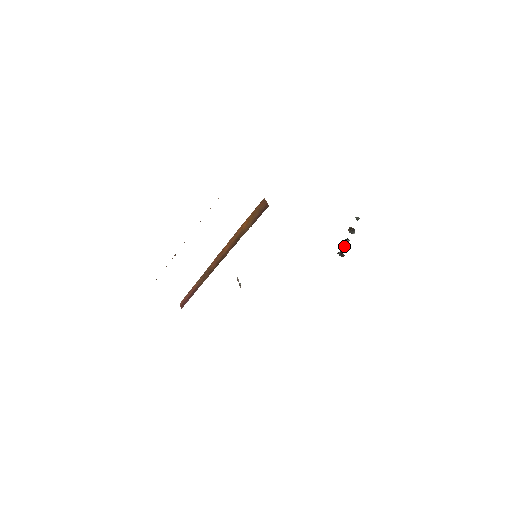
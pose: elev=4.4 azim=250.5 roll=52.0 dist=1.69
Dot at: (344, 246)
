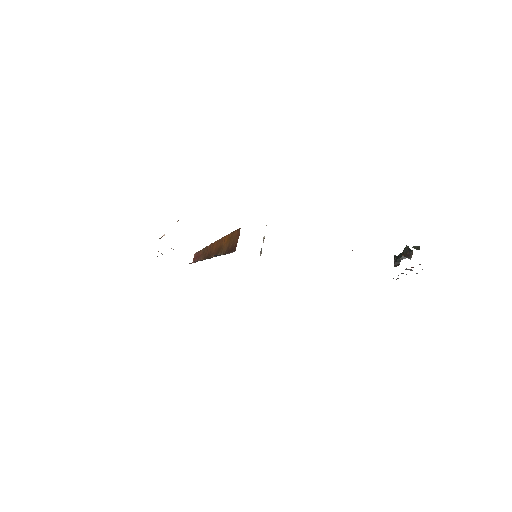
Dot at: occluded
